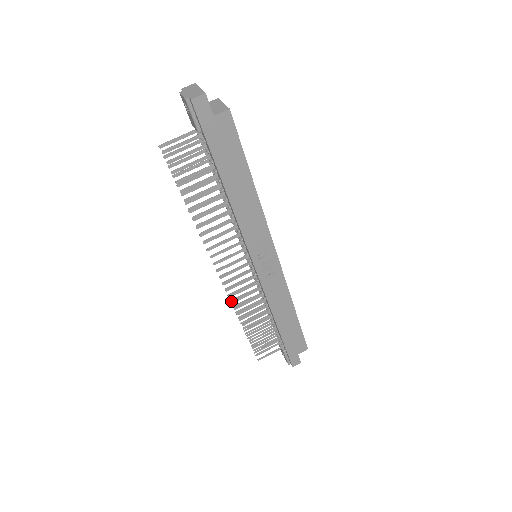
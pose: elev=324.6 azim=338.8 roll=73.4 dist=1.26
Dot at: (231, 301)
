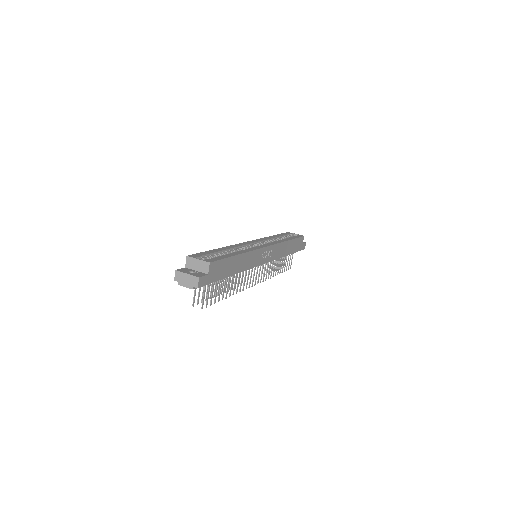
Dot at: occluded
